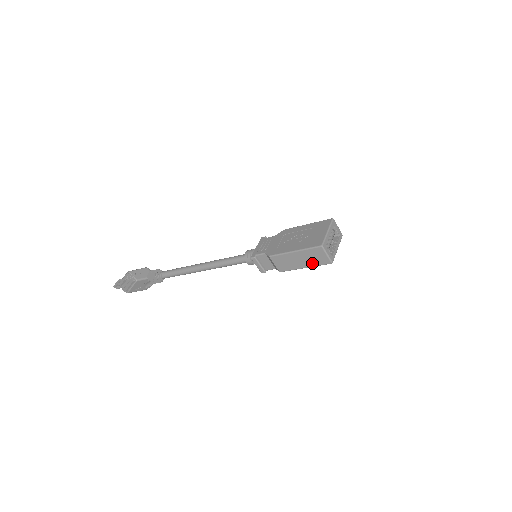
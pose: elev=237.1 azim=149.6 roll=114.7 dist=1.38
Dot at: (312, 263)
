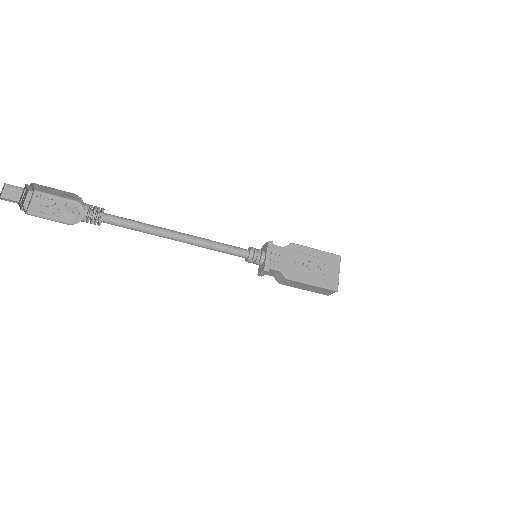
Dot at: (314, 291)
